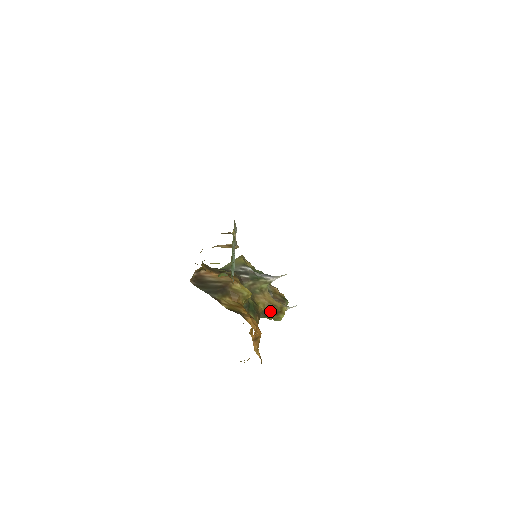
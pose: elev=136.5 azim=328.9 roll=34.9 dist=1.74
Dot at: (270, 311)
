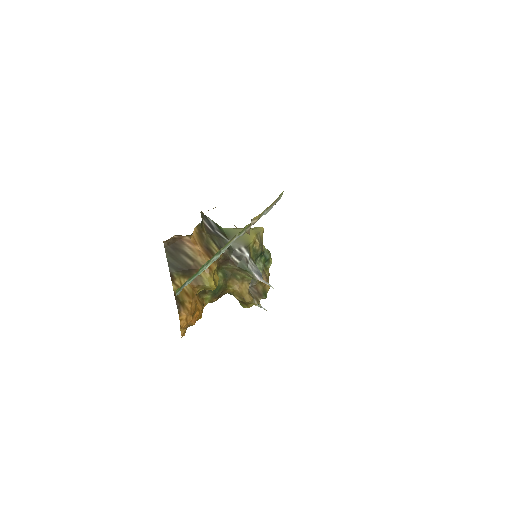
Dot at: (236, 298)
